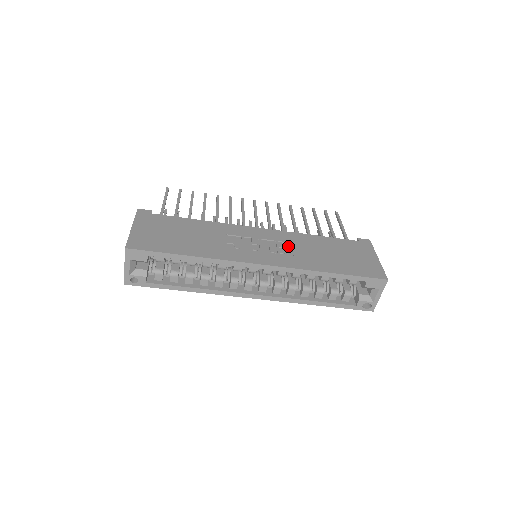
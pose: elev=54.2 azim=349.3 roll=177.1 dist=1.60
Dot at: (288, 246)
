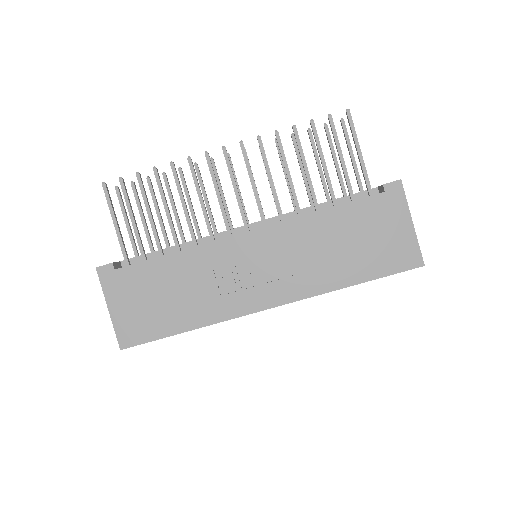
Dot at: (292, 253)
